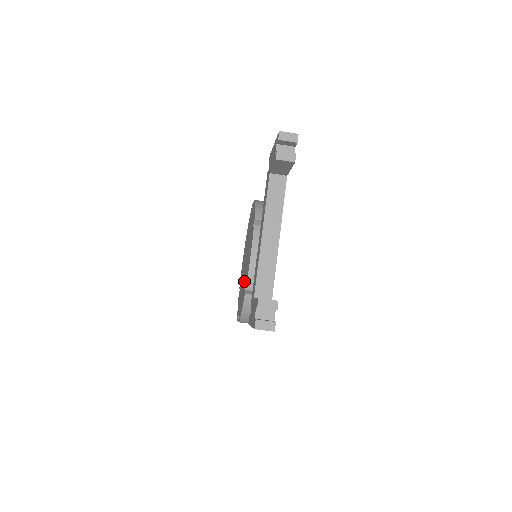
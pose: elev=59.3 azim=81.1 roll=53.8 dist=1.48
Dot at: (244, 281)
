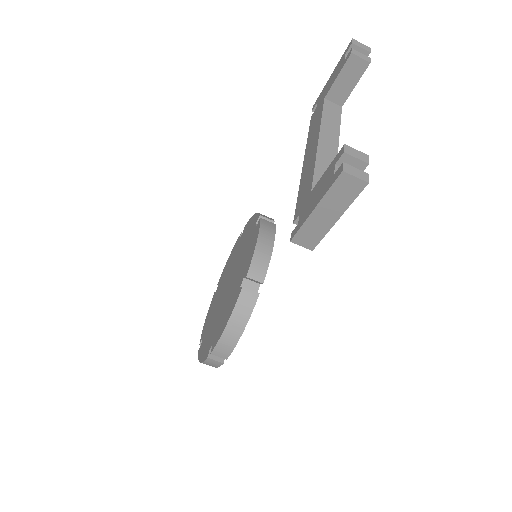
Dot at: (231, 293)
